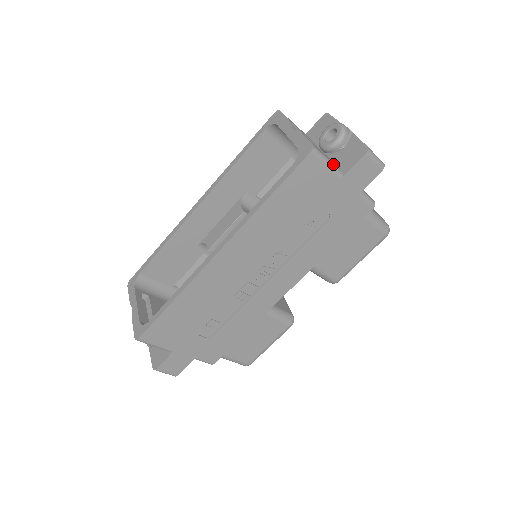
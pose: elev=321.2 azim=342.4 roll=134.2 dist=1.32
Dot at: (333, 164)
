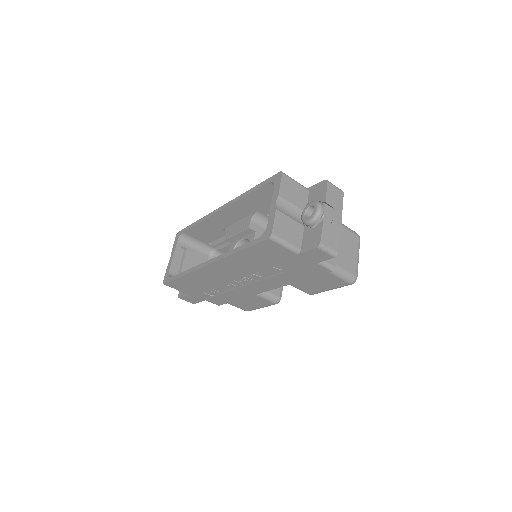
Dot at: (291, 245)
